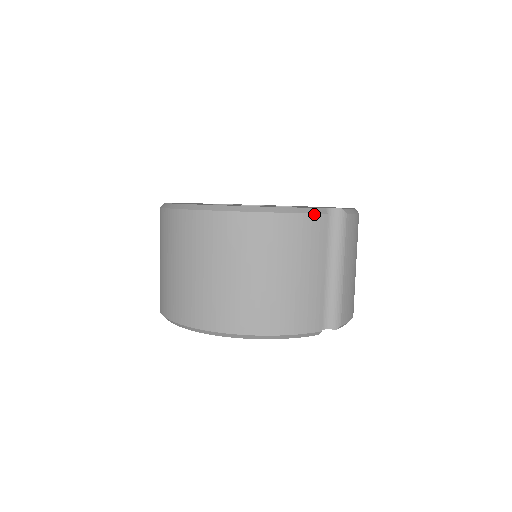
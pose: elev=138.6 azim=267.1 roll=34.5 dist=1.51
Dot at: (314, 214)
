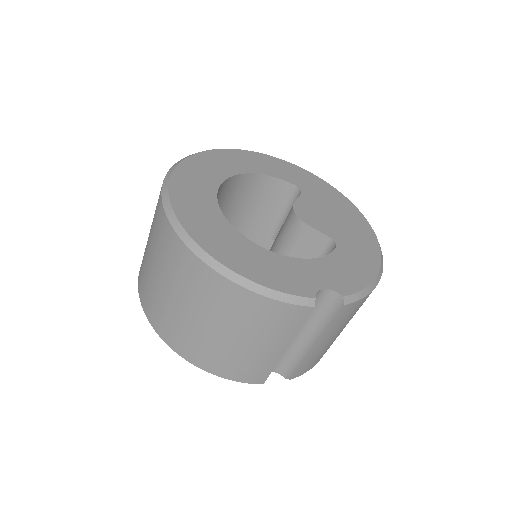
Dot at: (296, 305)
